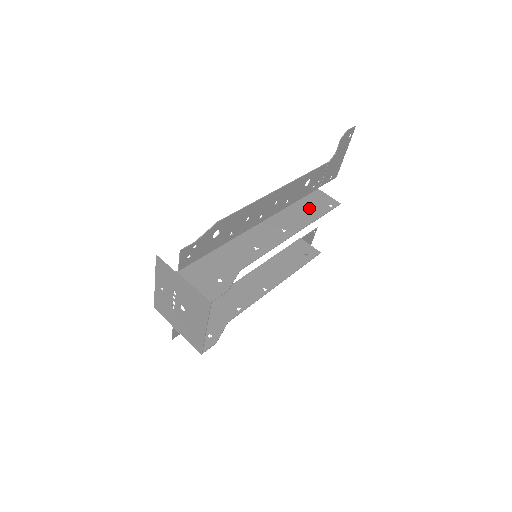
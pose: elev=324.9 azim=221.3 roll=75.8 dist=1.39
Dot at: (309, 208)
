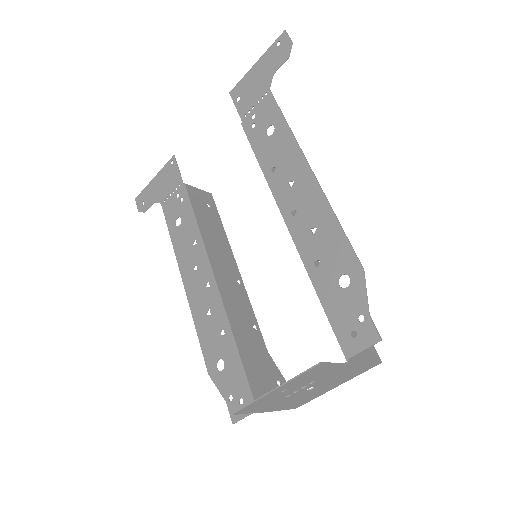
Dot at: occluded
